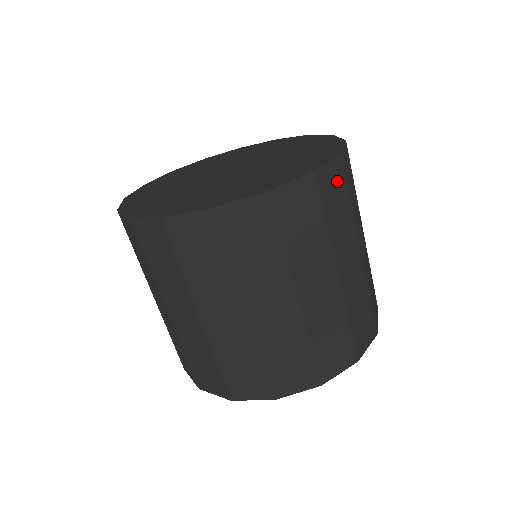
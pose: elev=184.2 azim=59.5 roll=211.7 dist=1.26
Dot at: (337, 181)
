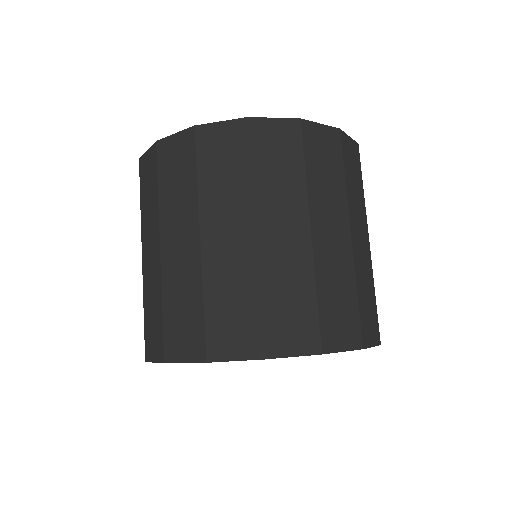
Dot at: (354, 159)
